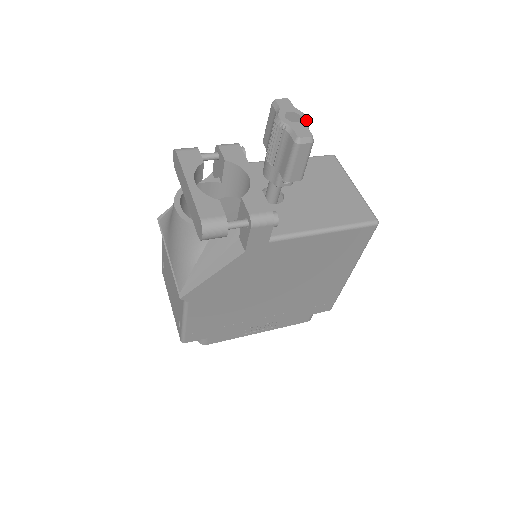
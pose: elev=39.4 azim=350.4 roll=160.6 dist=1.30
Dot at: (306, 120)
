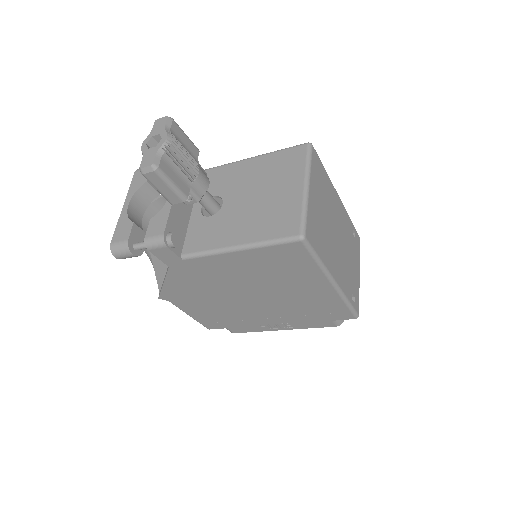
Dot at: (162, 143)
